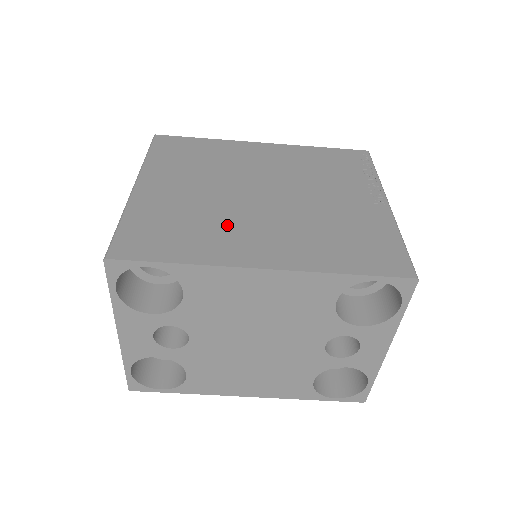
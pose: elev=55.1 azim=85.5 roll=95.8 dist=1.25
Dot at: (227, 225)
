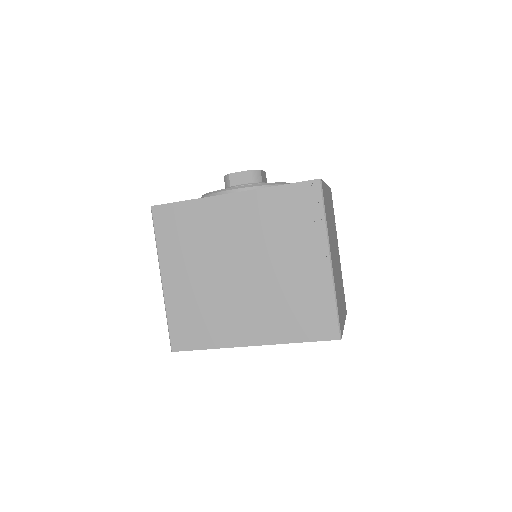
Dot at: (225, 311)
